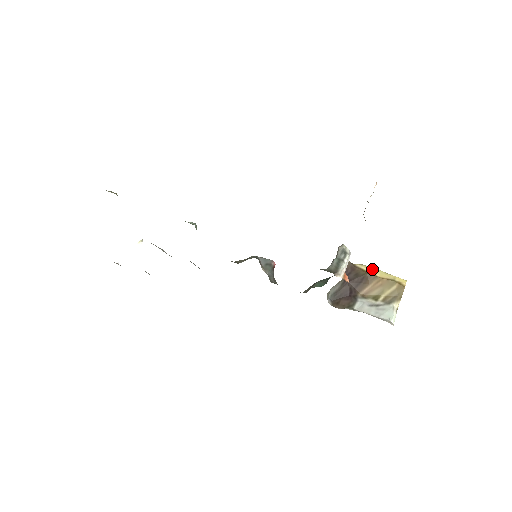
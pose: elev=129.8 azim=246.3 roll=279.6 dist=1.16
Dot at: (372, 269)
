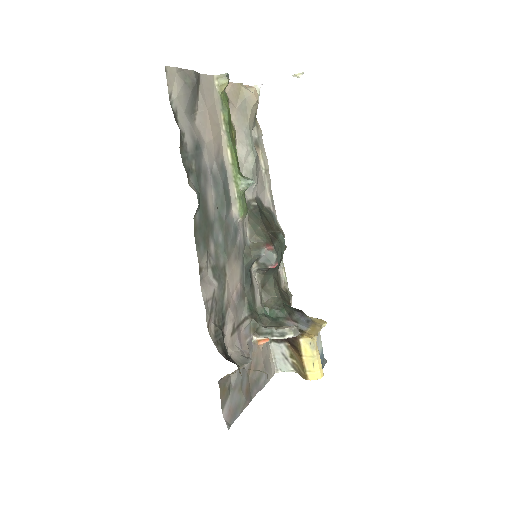
Dot at: (308, 352)
